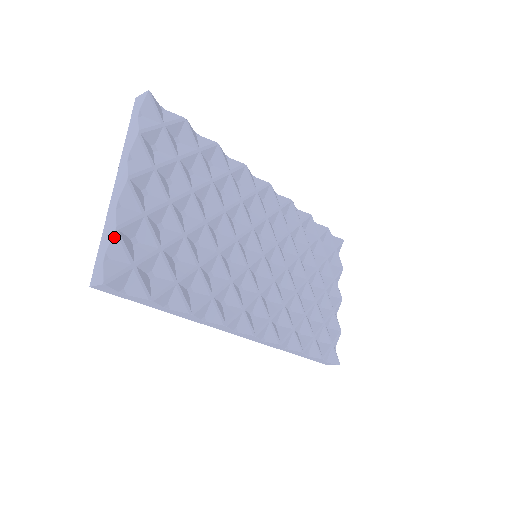
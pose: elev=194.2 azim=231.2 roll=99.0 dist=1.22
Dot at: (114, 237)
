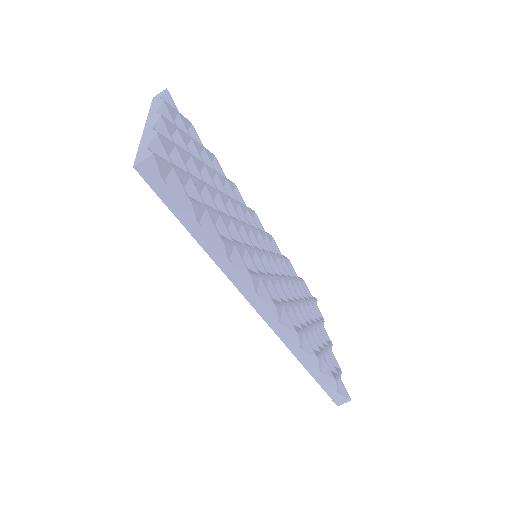
Dot at: (156, 137)
